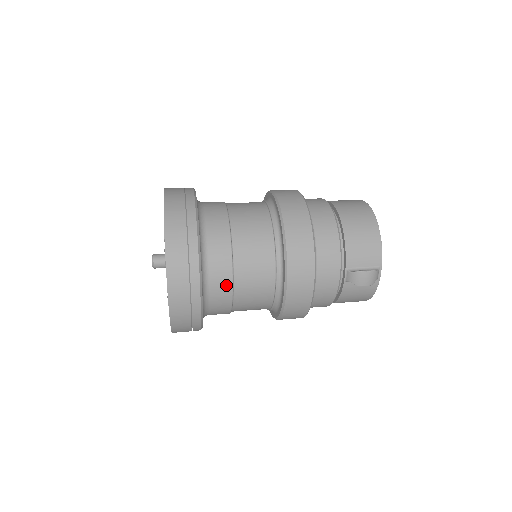
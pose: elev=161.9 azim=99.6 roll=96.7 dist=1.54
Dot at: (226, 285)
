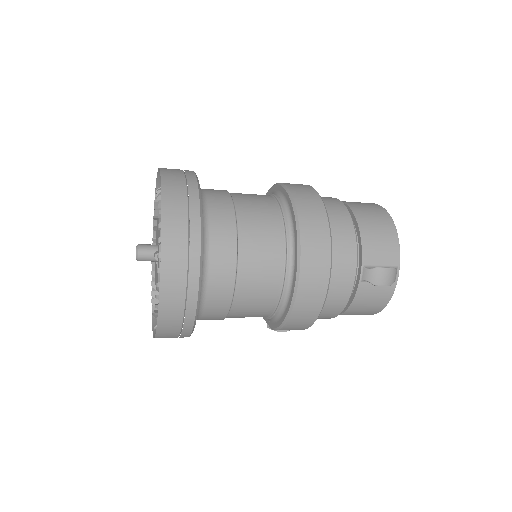
Dot at: (228, 273)
